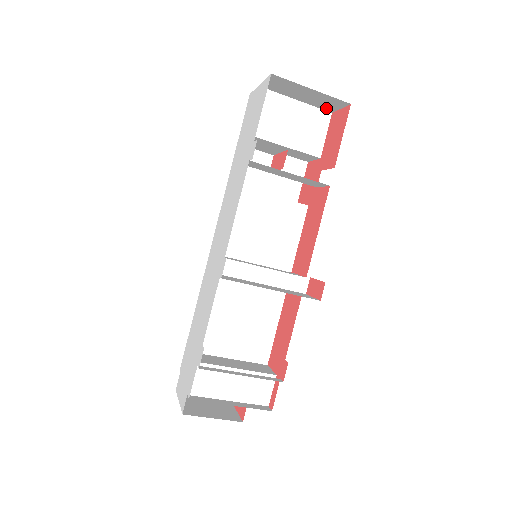
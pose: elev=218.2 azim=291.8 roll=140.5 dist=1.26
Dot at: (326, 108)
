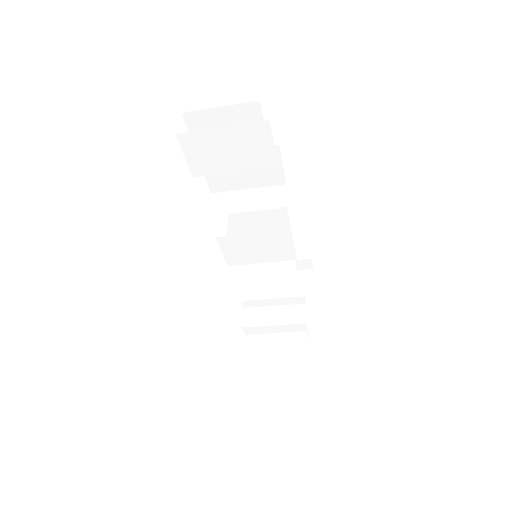
Dot at: occluded
